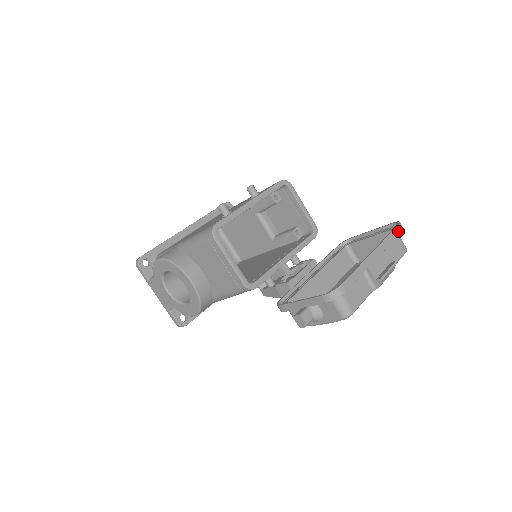
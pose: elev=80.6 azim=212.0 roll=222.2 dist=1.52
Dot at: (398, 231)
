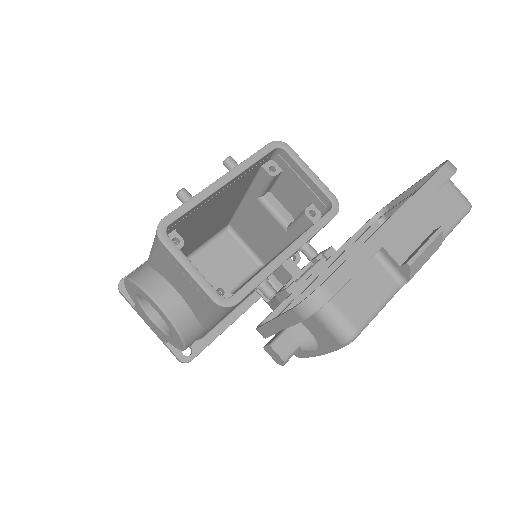
Dot at: (444, 175)
